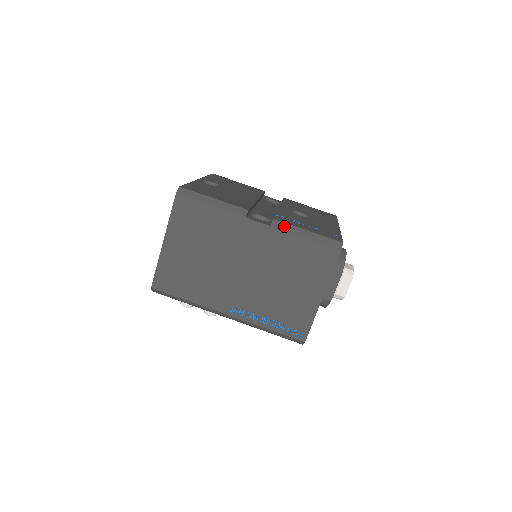
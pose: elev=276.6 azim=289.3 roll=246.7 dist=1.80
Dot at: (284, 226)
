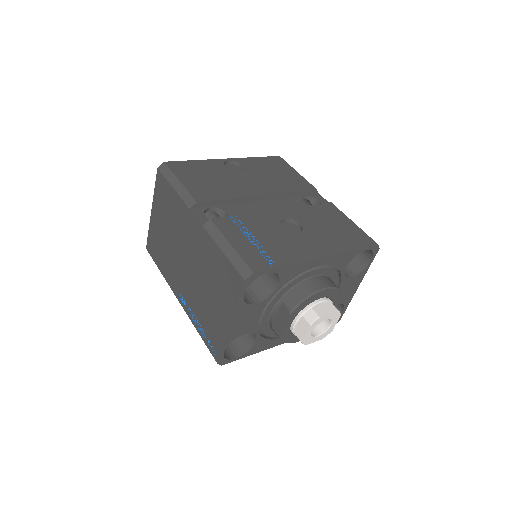
Dot at: (213, 230)
